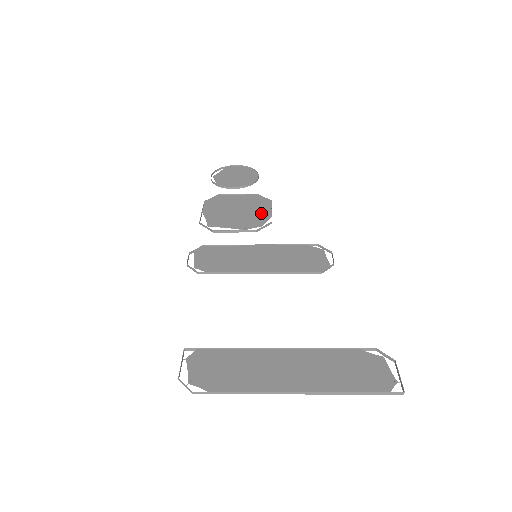
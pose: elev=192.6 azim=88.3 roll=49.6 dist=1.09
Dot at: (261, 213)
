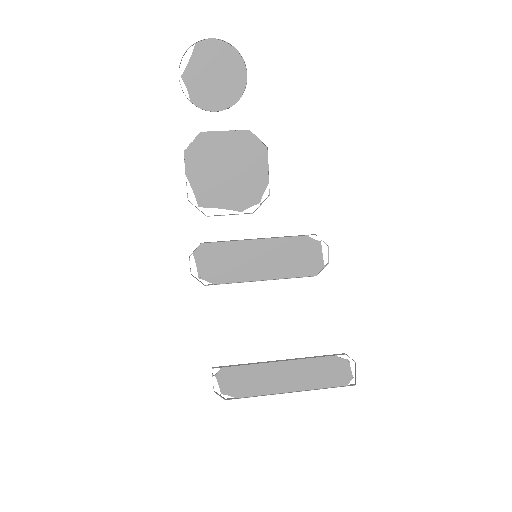
Dot at: (256, 177)
